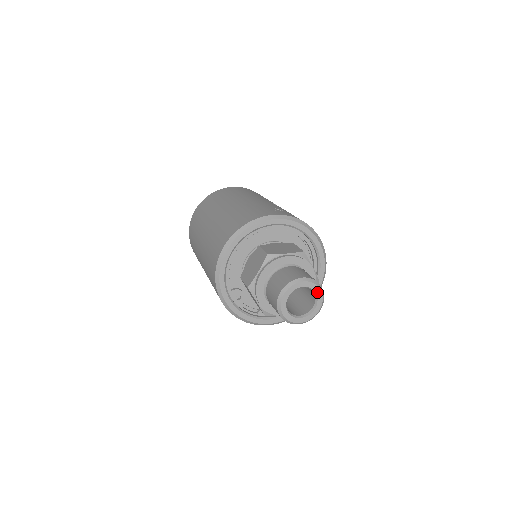
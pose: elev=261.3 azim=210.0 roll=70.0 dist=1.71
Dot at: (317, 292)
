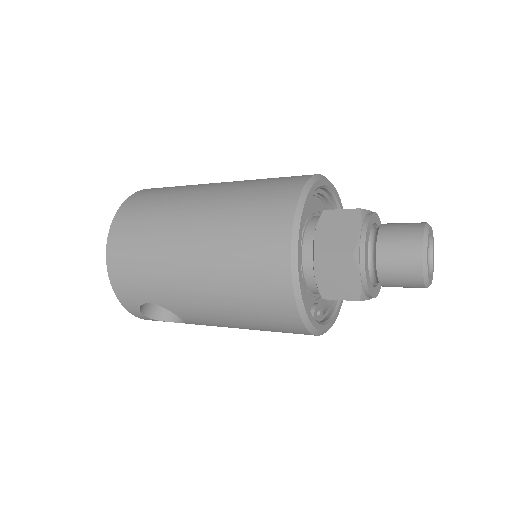
Dot at: (433, 244)
